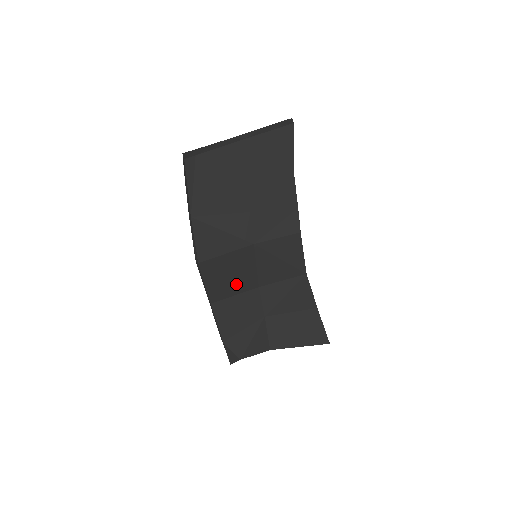
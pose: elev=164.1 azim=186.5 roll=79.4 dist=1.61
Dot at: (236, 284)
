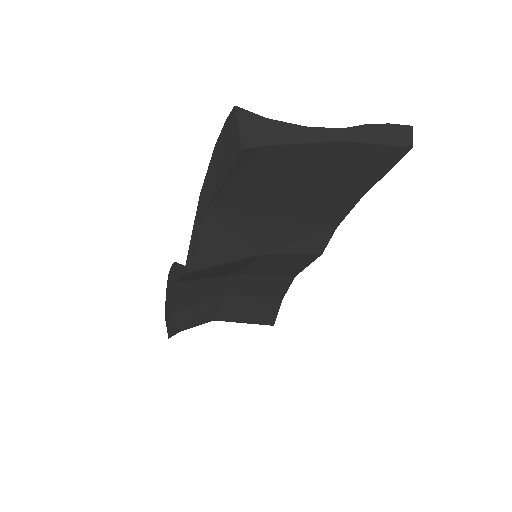
Dot at: (216, 275)
